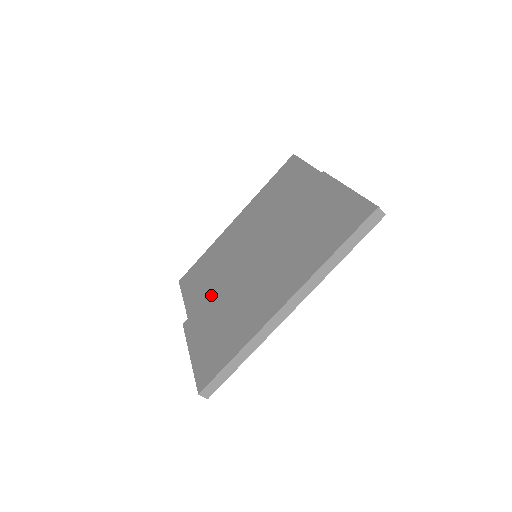
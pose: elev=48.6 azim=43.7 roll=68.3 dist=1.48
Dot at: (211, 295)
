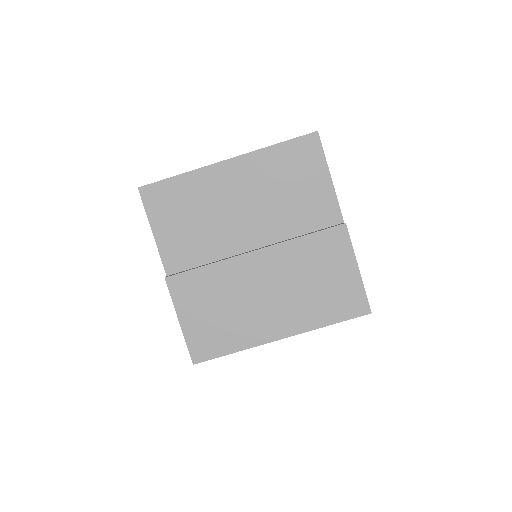
Dot at: (203, 270)
